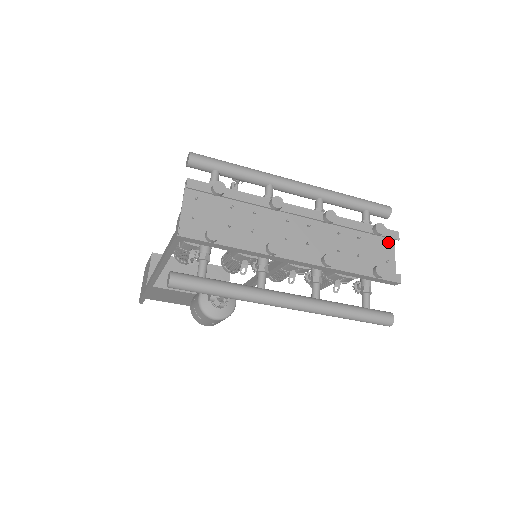
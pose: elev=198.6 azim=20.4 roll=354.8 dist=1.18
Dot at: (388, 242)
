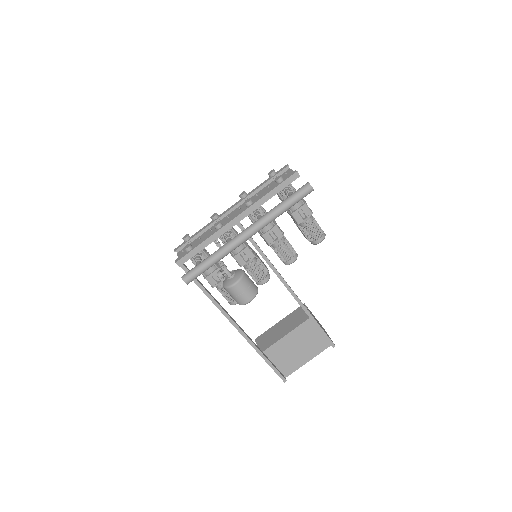
Dot at: (287, 173)
